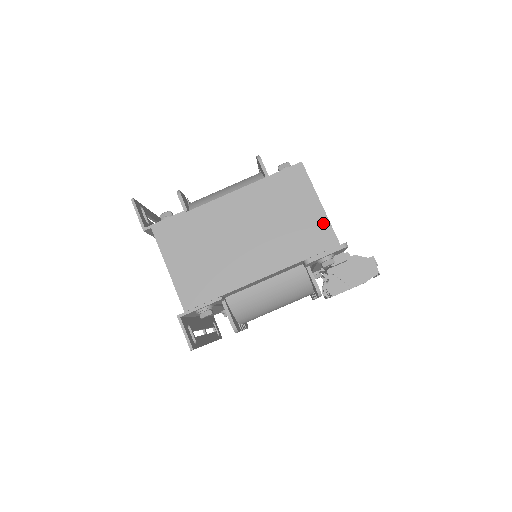
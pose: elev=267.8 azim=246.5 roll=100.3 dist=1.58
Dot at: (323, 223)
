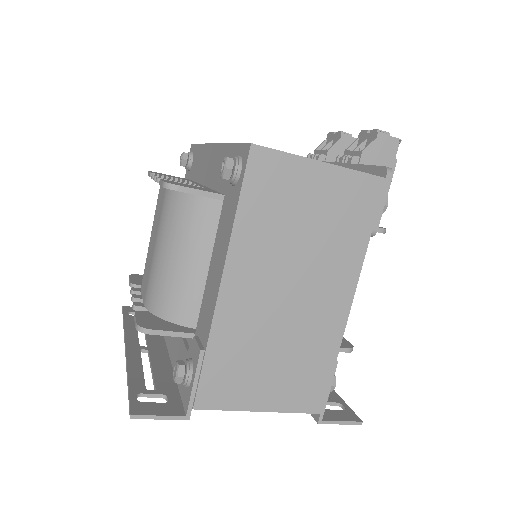
Dot at: (349, 180)
